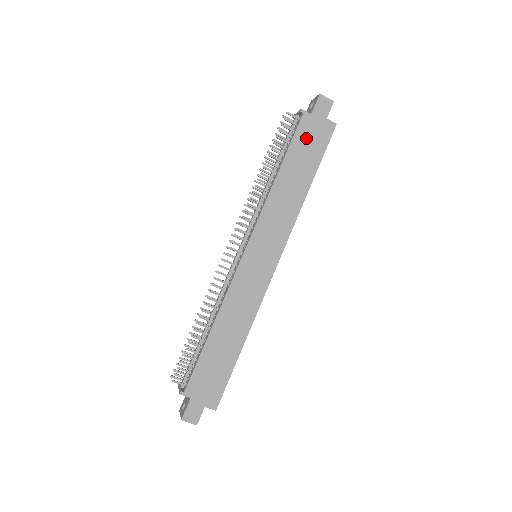
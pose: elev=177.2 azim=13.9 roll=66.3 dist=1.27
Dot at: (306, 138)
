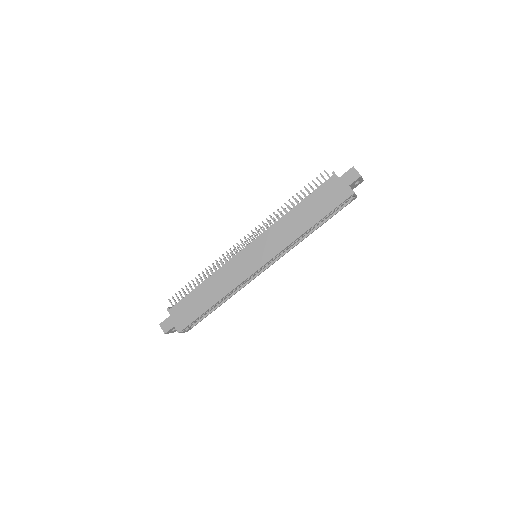
Dot at: (326, 193)
